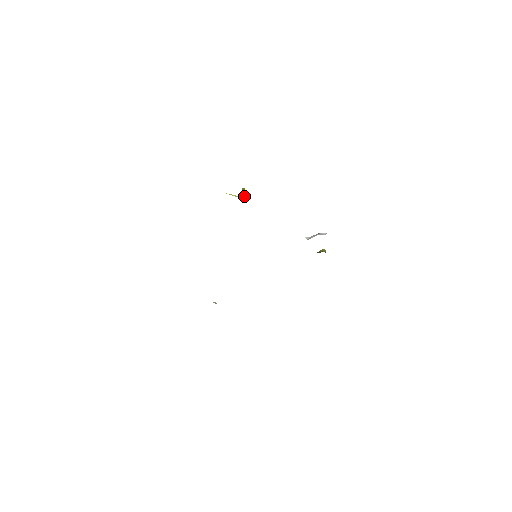
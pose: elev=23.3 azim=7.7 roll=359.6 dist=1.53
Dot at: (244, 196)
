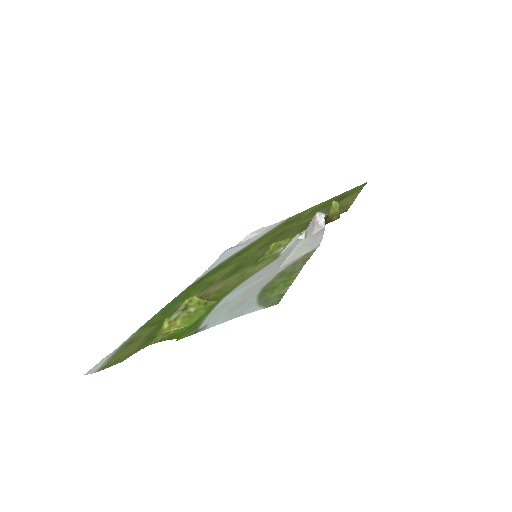
Dot at: (185, 330)
